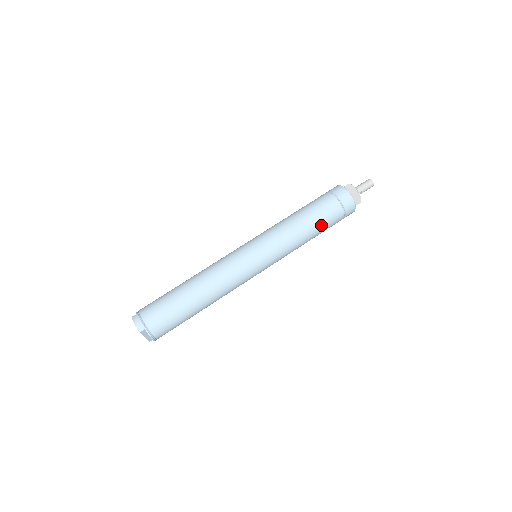
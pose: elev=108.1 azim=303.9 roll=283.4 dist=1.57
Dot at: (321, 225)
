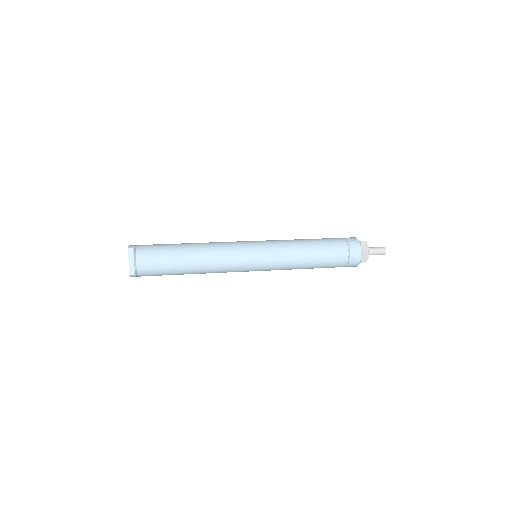
Dot at: (323, 247)
